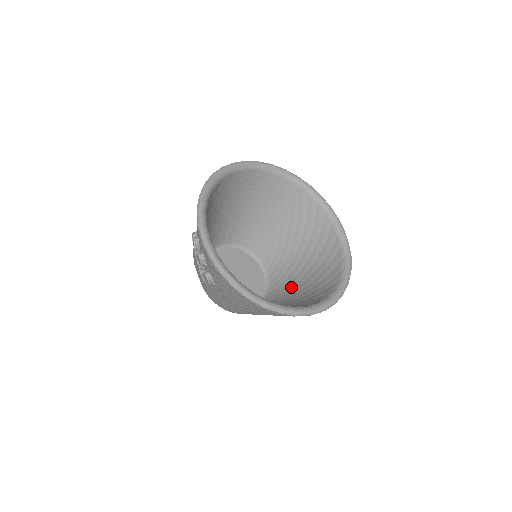
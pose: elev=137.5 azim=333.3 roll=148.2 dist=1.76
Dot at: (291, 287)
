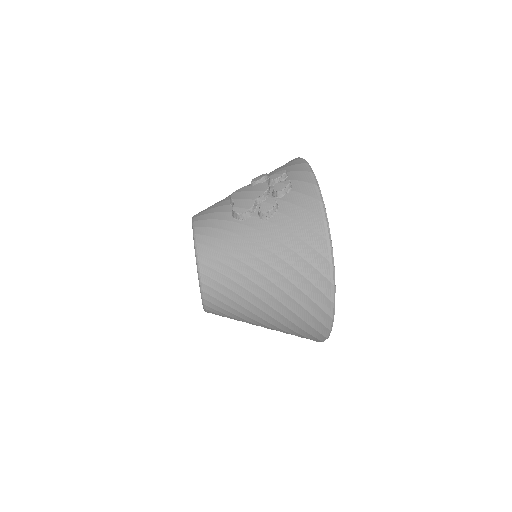
Dot at: occluded
